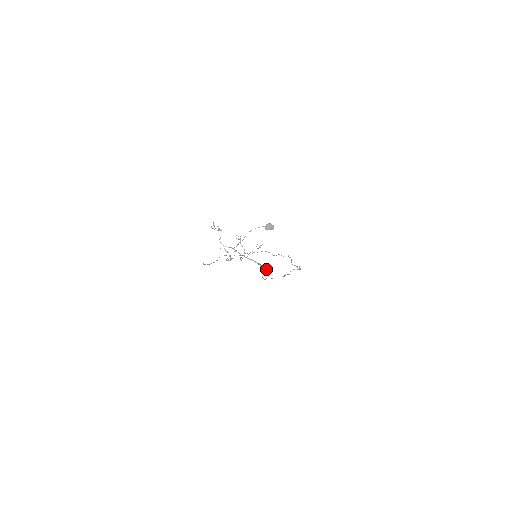
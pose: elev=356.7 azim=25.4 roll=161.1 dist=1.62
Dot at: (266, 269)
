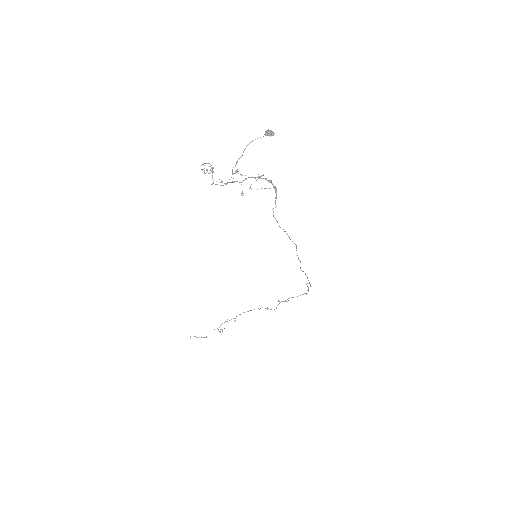
Dot at: occluded
